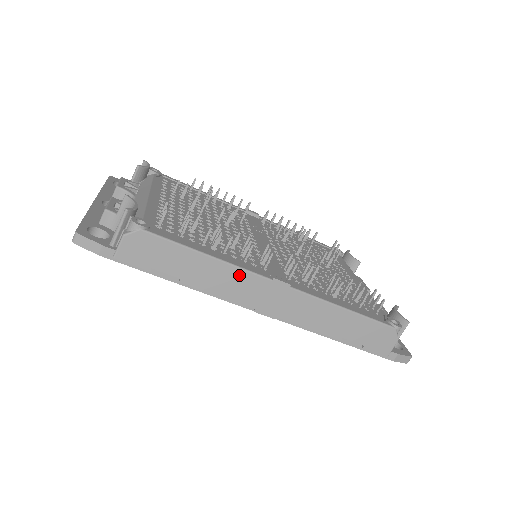
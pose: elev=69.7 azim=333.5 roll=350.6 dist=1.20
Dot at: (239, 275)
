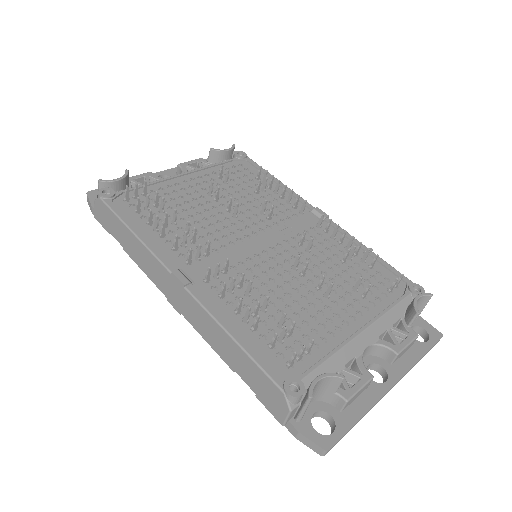
Dot at: (151, 259)
